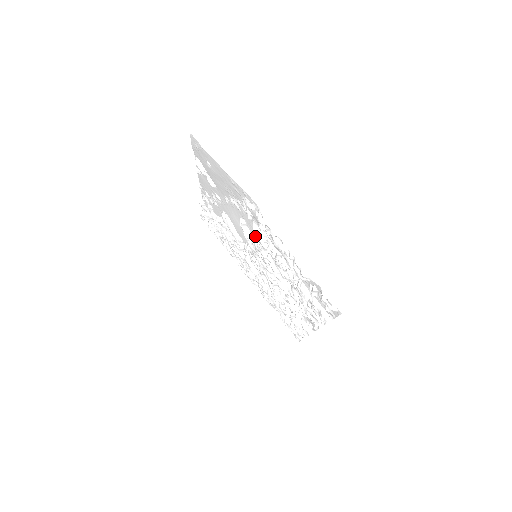
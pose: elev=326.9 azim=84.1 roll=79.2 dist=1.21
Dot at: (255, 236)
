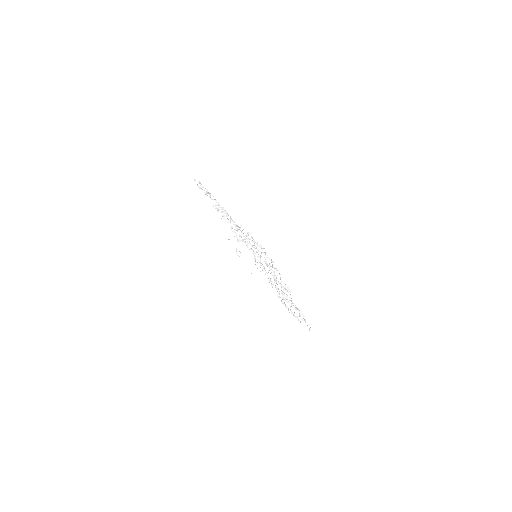
Dot at: (265, 271)
